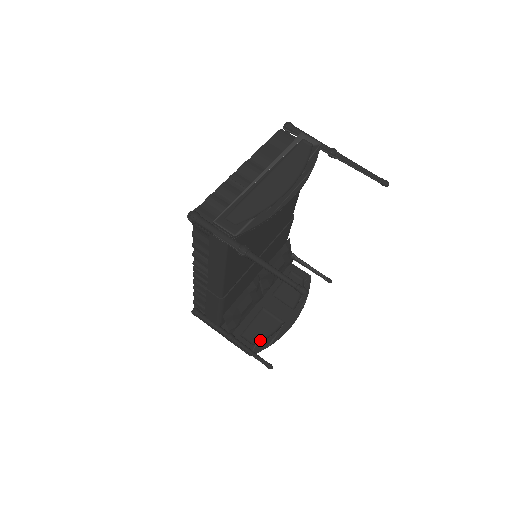
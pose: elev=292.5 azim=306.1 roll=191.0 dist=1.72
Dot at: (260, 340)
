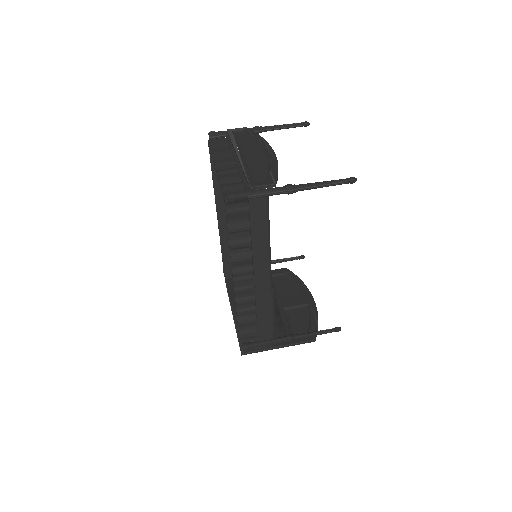
Dot at: (308, 327)
